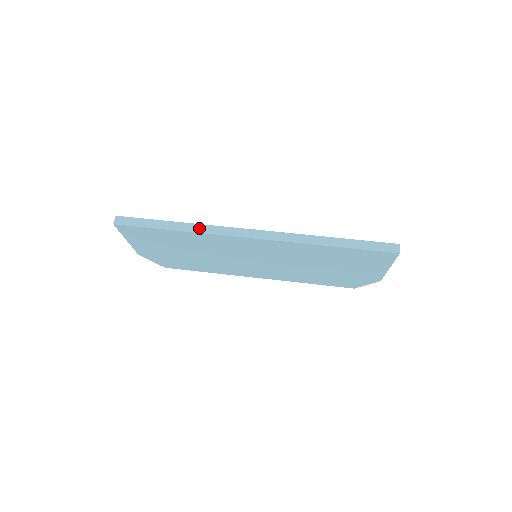
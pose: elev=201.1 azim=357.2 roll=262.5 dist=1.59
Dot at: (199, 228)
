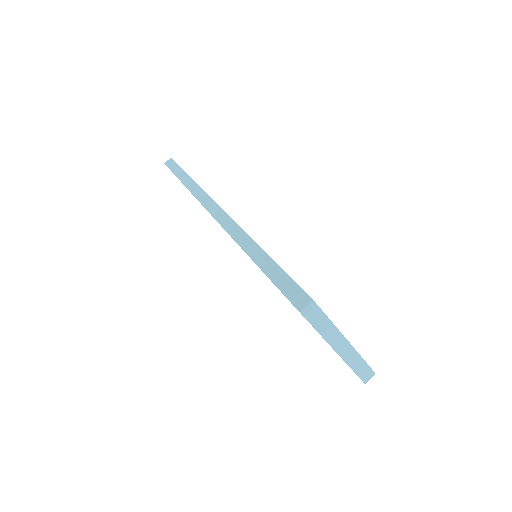
Dot at: (193, 187)
